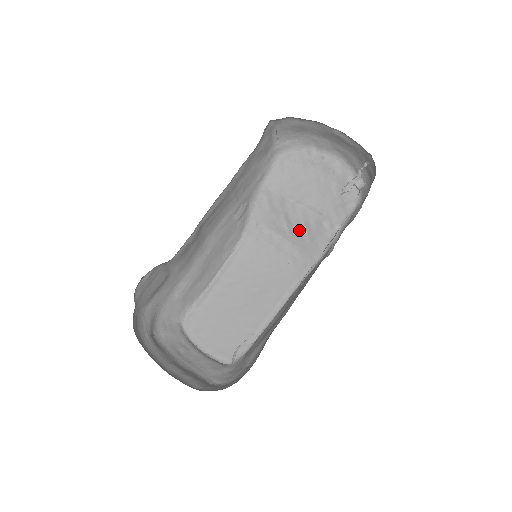
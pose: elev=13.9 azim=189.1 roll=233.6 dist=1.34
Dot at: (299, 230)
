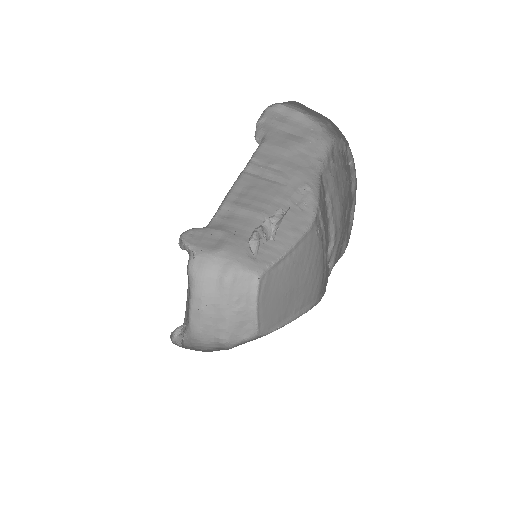
Dot at: (326, 246)
